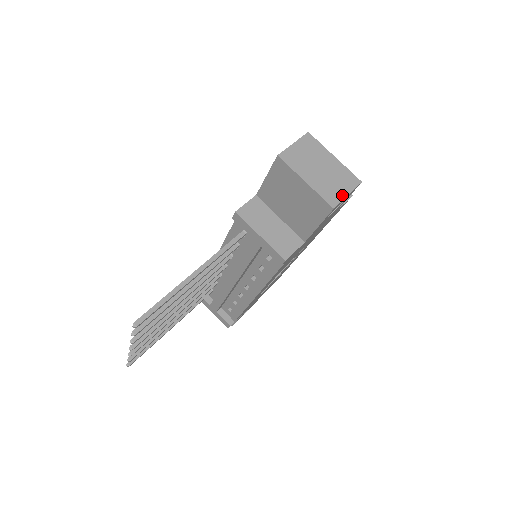
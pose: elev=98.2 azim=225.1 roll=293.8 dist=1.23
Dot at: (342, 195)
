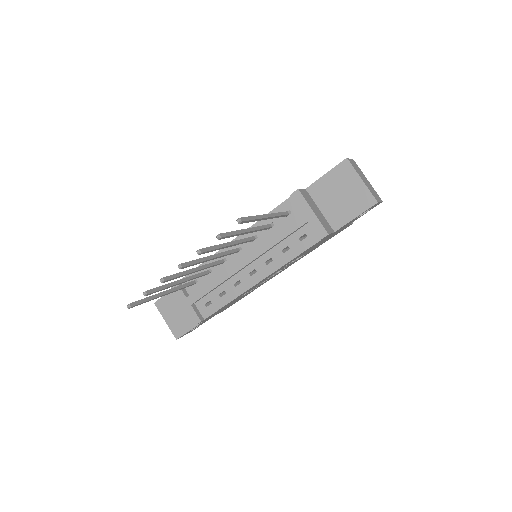
Dot at: (378, 200)
